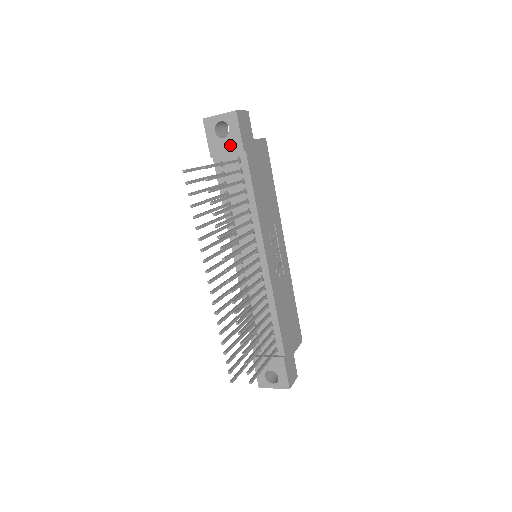
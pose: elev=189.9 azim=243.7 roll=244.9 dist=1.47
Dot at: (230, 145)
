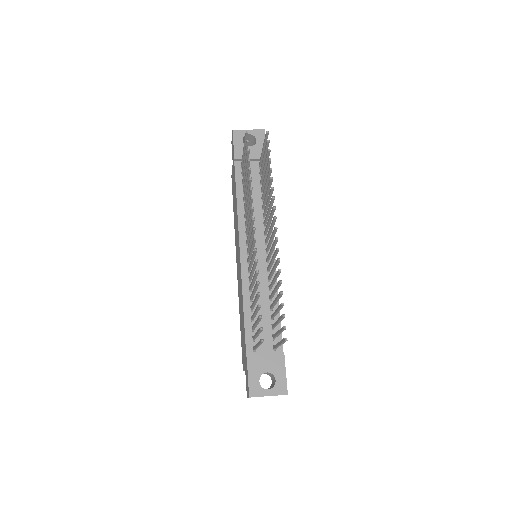
Dot at: (255, 152)
